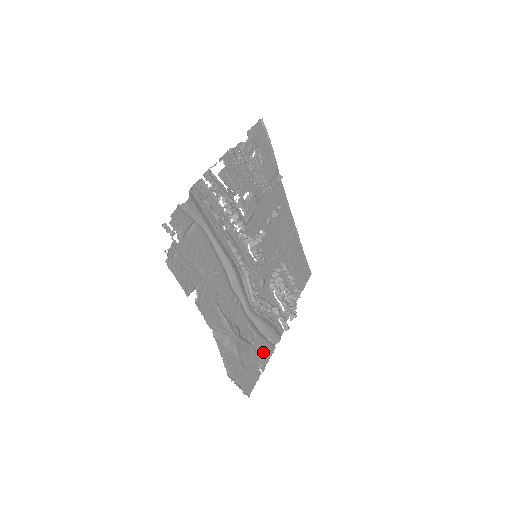
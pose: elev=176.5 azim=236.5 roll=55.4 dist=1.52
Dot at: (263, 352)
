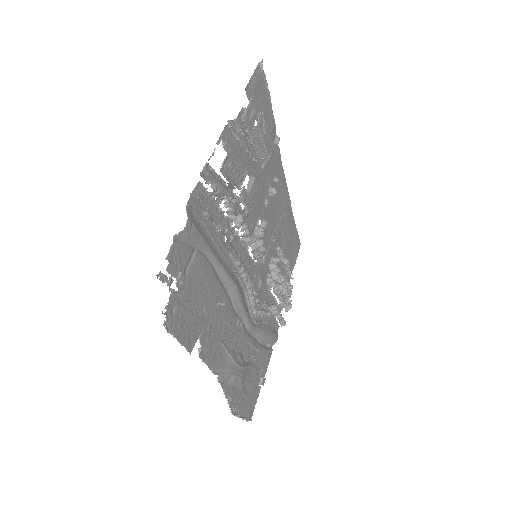
Dot at: (262, 363)
